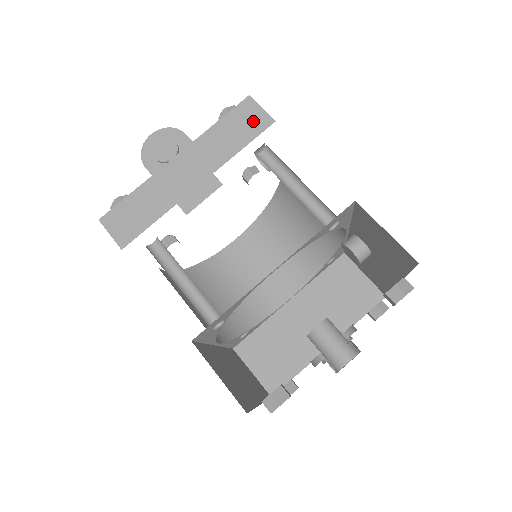
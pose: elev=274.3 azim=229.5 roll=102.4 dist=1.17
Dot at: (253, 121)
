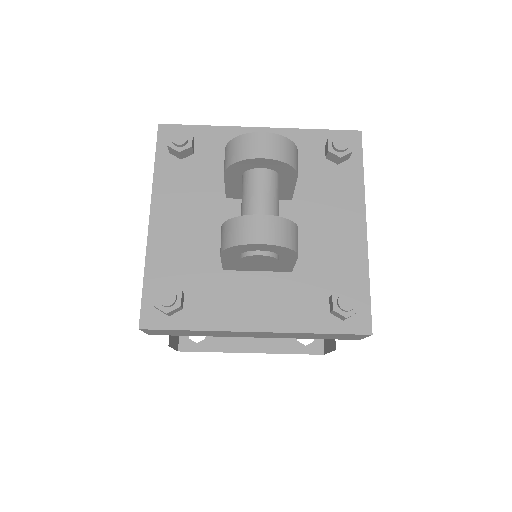
Dot at: (347, 338)
